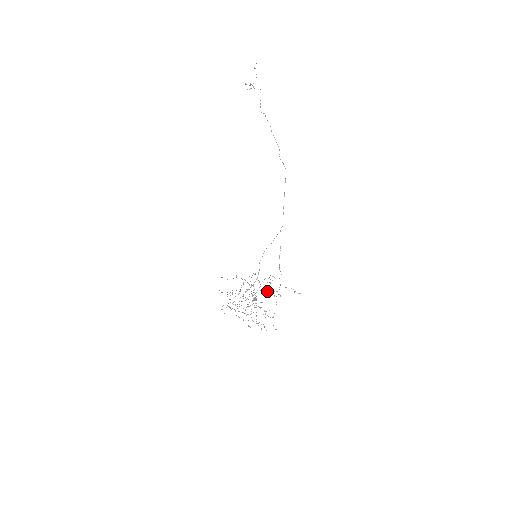
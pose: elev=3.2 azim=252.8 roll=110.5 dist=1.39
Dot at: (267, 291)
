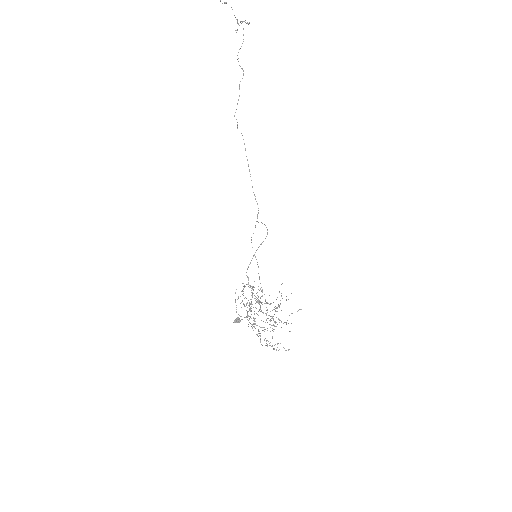
Dot at: (276, 299)
